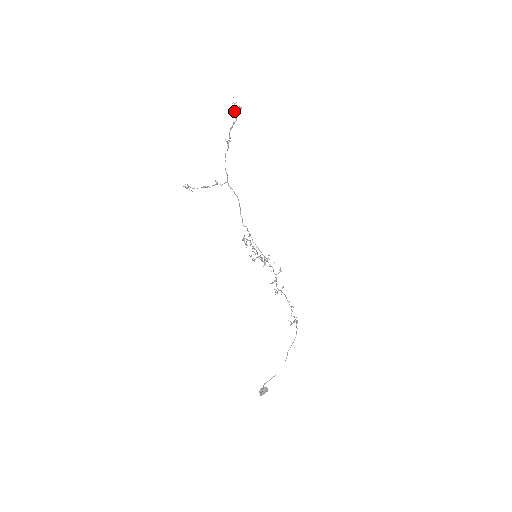
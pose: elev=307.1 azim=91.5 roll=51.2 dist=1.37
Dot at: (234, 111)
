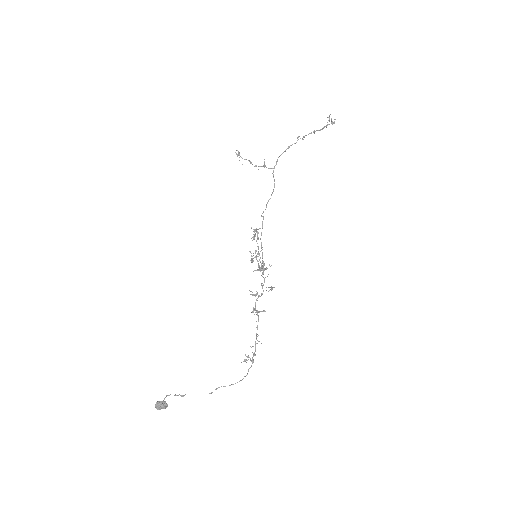
Dot at: (327, 125)
